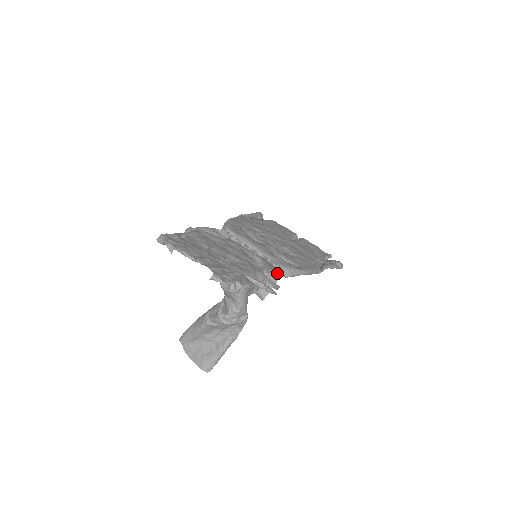
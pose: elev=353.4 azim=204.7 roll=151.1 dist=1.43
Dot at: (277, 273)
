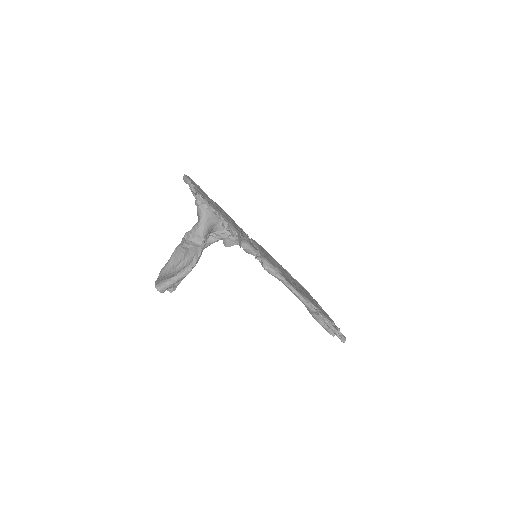
Dot at: (254, 250)
